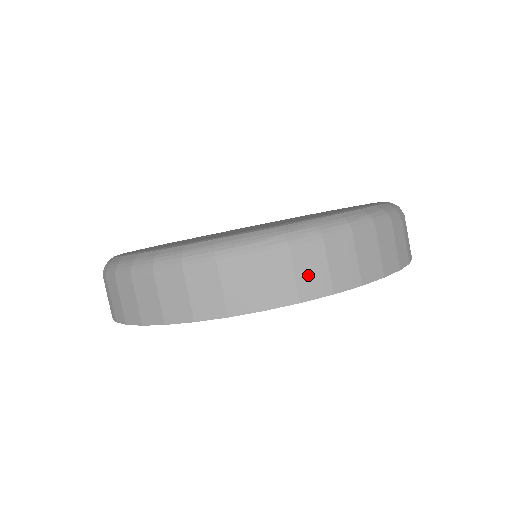
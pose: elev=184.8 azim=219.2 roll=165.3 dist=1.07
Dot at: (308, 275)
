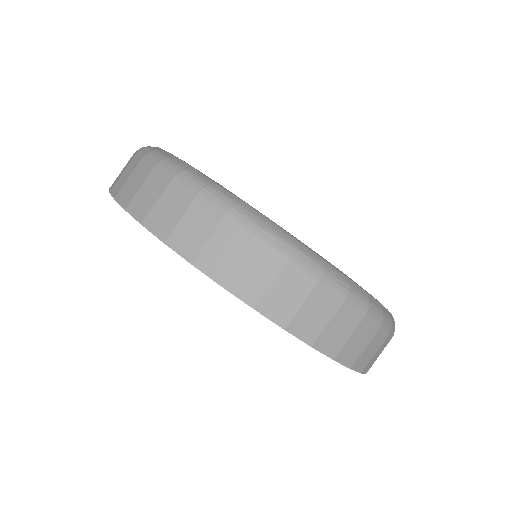
Dot at: (280, 295)
